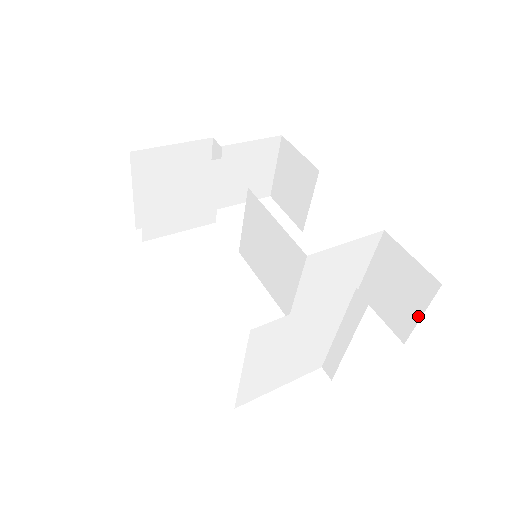
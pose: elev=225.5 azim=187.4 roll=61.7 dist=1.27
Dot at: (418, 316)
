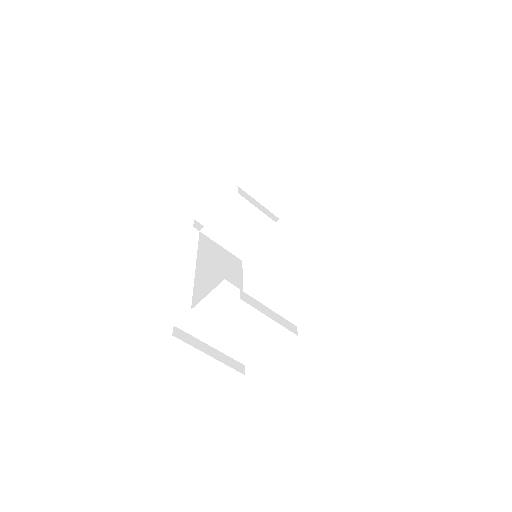
Dot at: occluded
